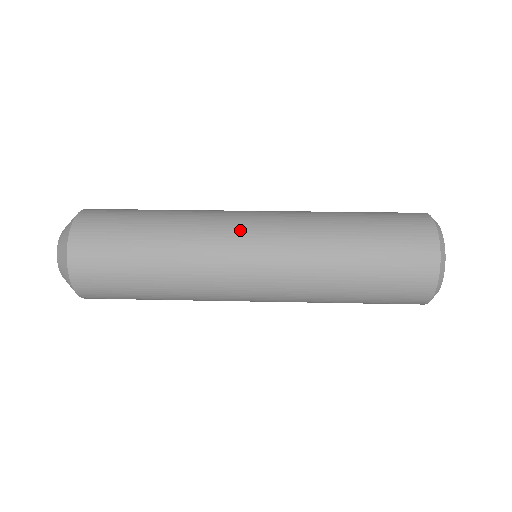
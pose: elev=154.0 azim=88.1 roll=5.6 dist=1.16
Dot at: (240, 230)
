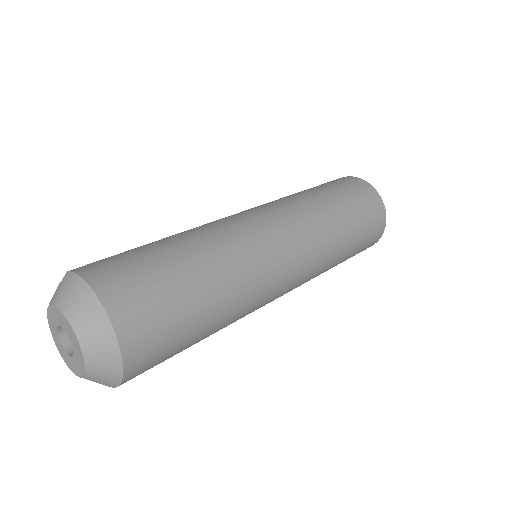
Dot at: (281, 265)
